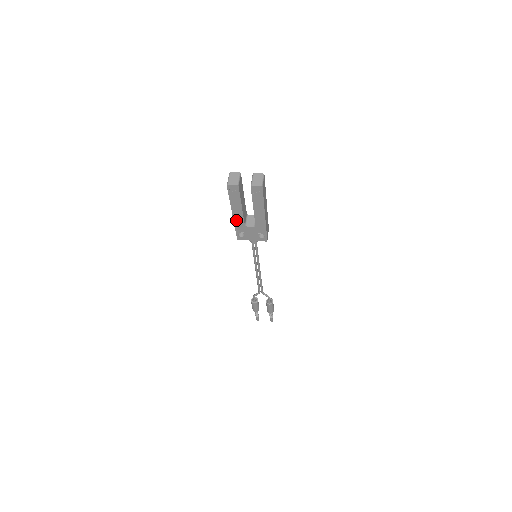
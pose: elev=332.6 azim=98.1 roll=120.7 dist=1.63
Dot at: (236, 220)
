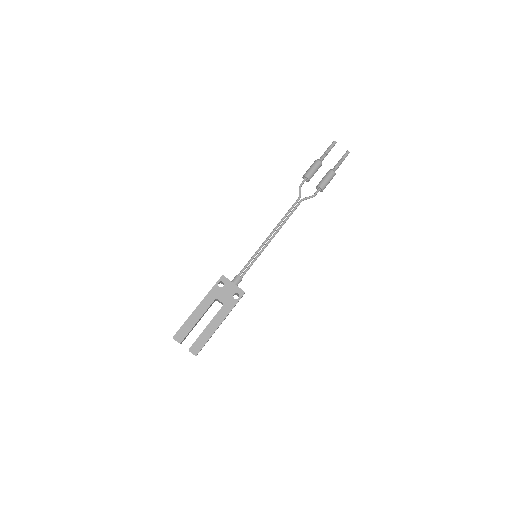
Dot at: occluded
